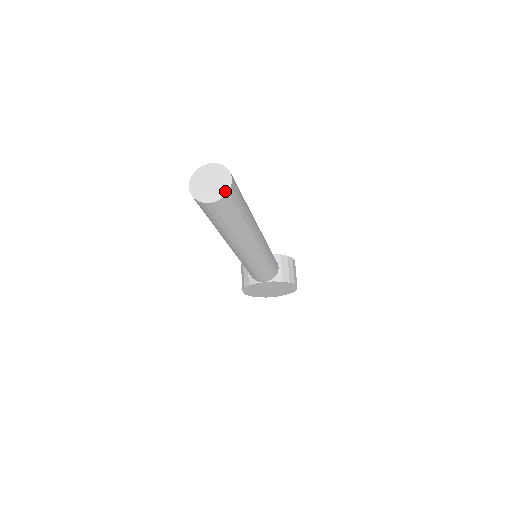
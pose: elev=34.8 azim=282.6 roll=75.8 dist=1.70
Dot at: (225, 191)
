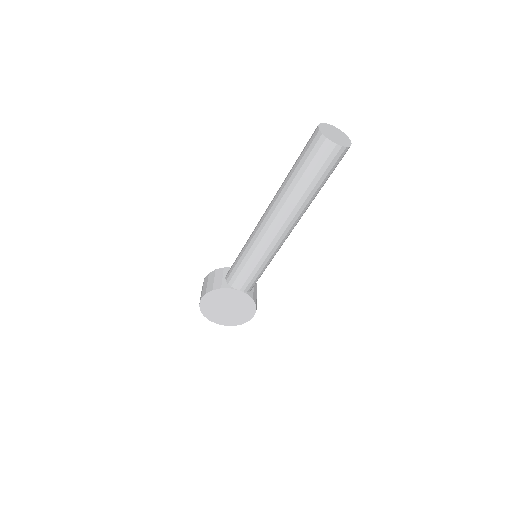
Dot at: (347, 145)
